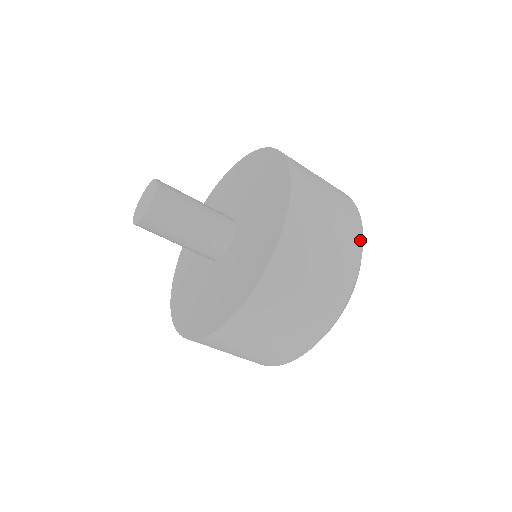
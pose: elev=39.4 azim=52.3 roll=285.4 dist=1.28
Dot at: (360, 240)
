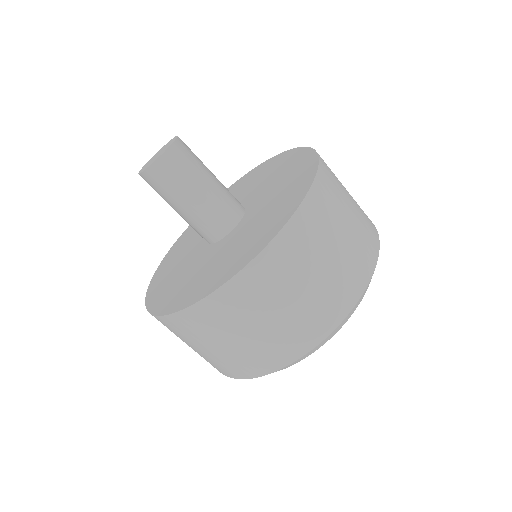
Dot at: (377, 240)
